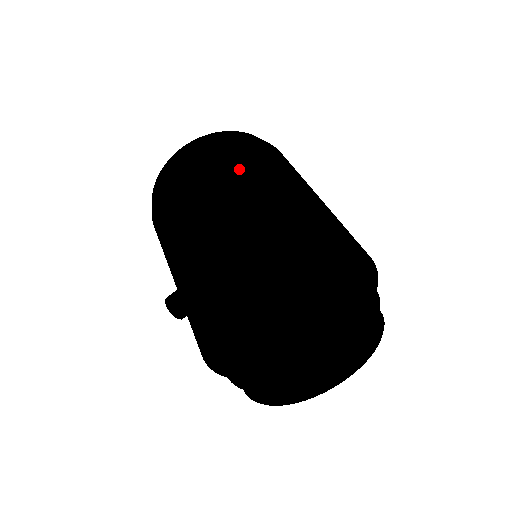
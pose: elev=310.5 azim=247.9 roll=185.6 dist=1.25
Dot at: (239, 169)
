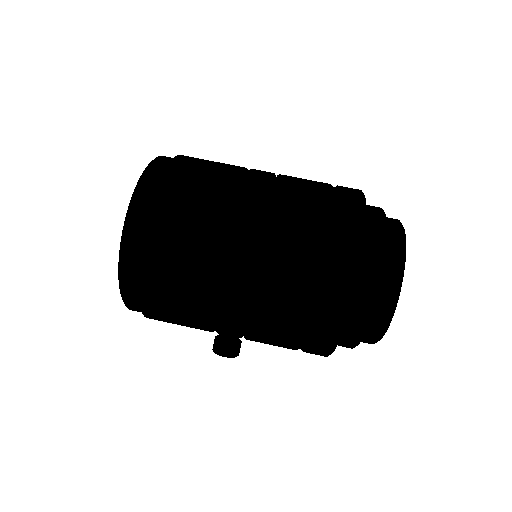
Dot at: (227, 205)
